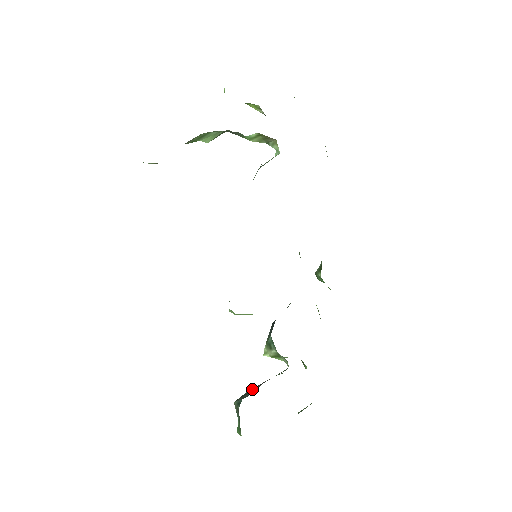
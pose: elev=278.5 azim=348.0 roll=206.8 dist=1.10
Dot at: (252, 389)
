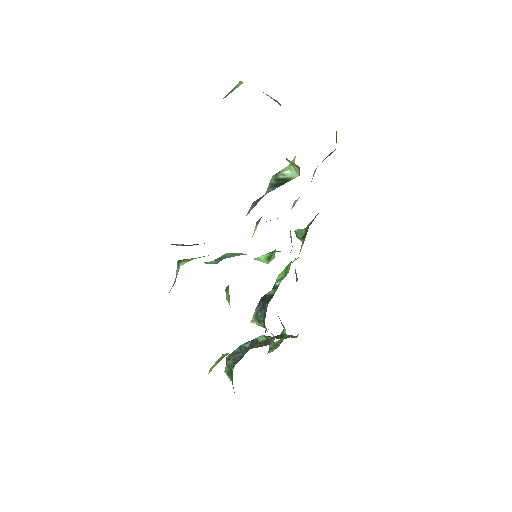
Dot at: (241, 349)
